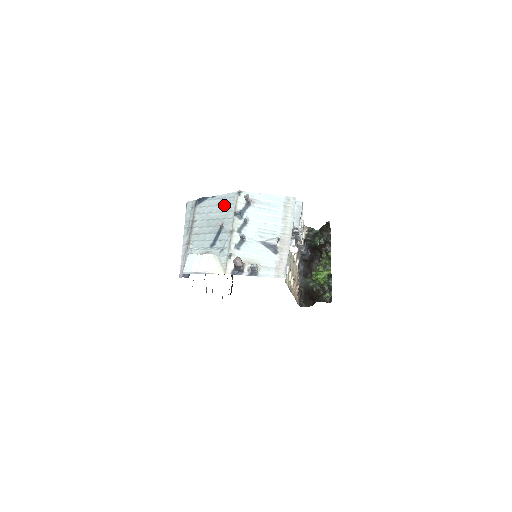
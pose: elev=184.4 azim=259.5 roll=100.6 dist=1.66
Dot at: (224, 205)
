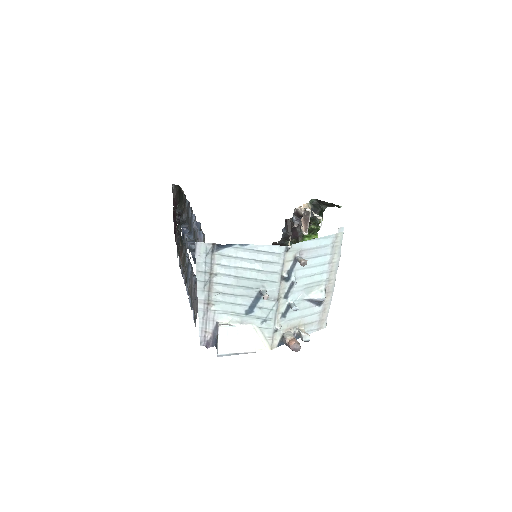
Dot at: (263, 262)
